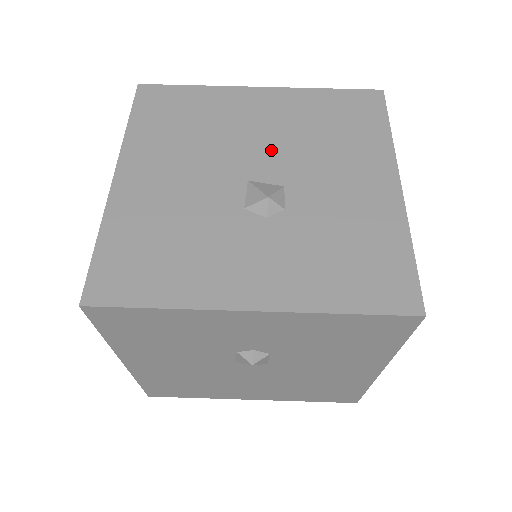
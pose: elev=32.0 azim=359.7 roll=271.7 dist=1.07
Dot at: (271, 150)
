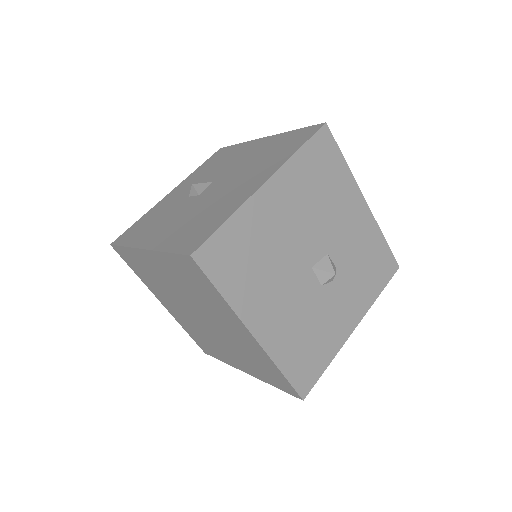
Dot at: (307, 235)
